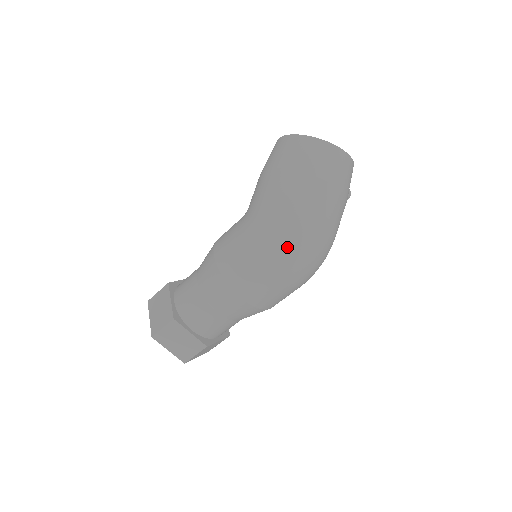
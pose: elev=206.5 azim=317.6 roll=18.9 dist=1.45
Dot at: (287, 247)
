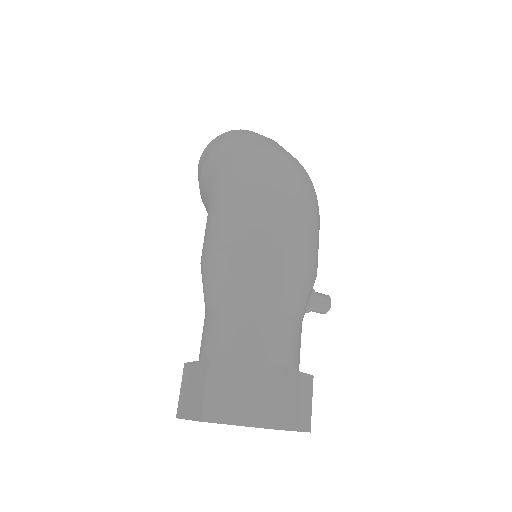
Dot at: (257, 167)
